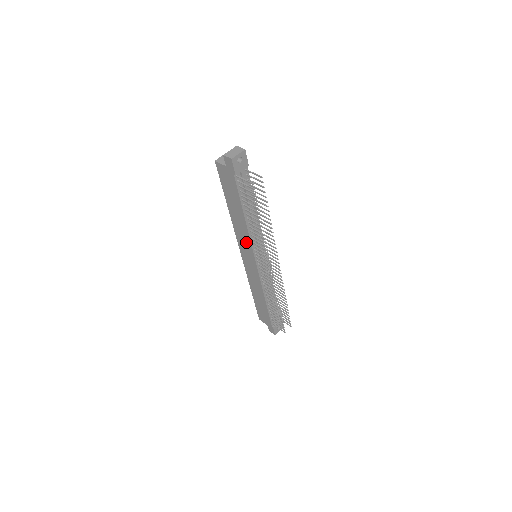
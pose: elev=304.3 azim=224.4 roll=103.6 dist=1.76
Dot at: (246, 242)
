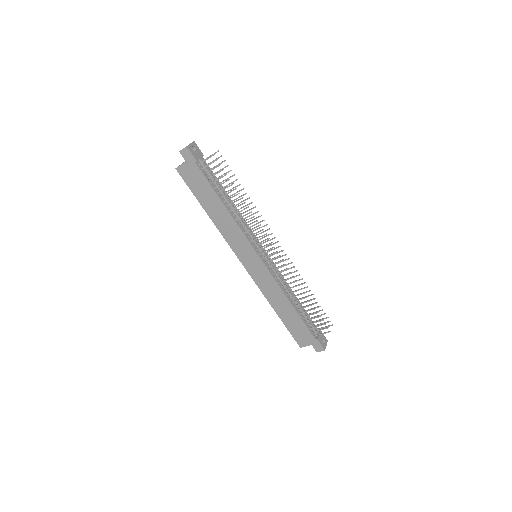
Dot at: (239, 238)
